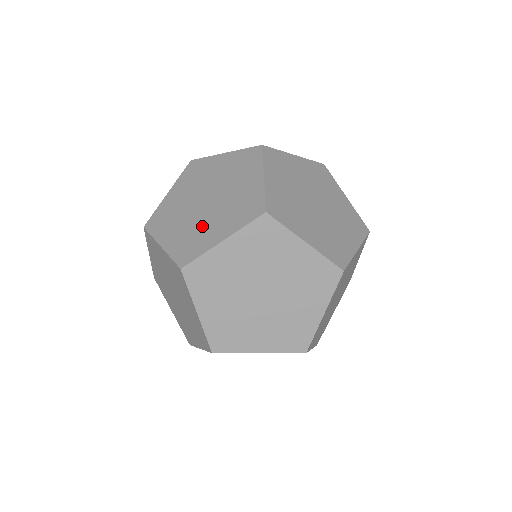
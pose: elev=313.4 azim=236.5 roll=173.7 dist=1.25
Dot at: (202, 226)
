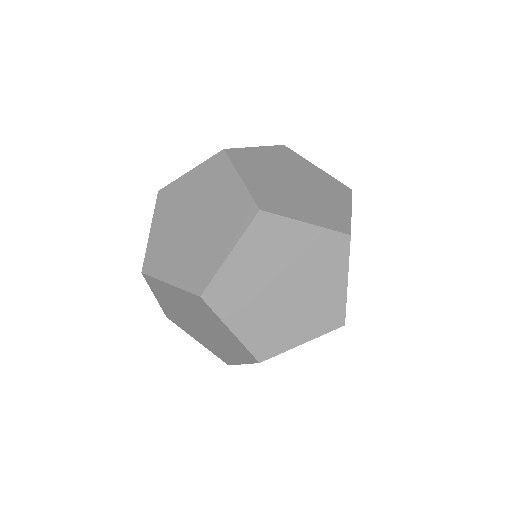
Dot at: occluded
